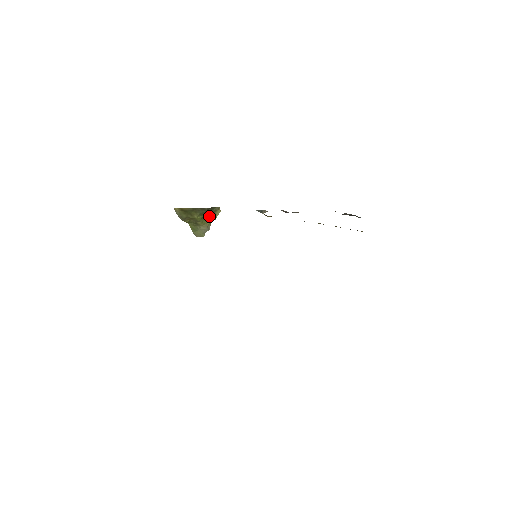
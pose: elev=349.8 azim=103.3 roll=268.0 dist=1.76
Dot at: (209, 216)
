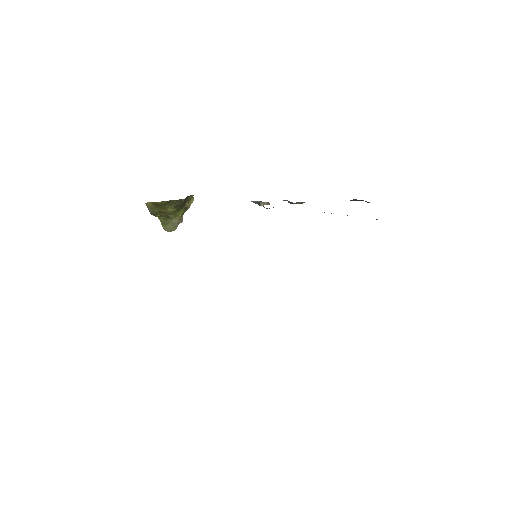
Dot at: (182, 207)
